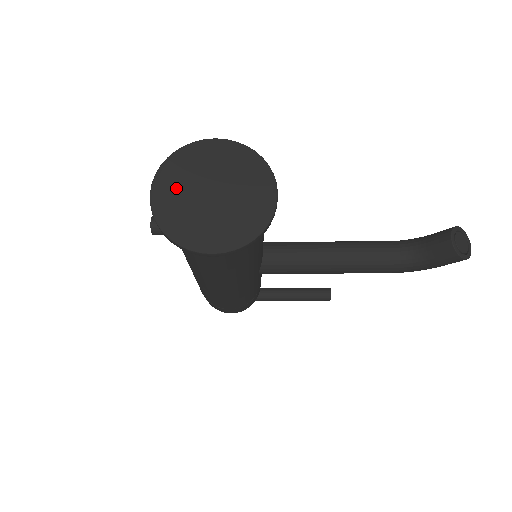
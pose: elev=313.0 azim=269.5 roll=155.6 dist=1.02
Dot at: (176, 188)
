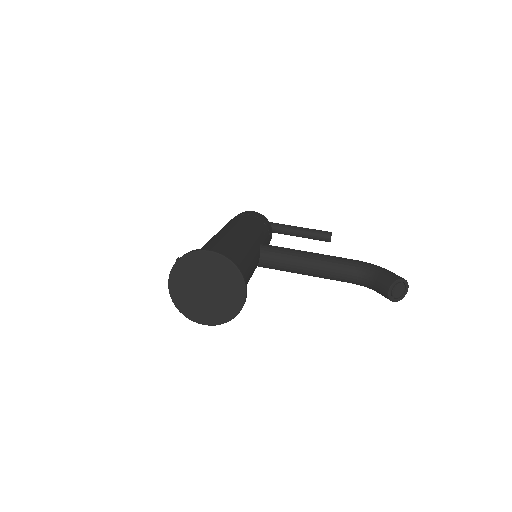
Dot at: (184, 281)
